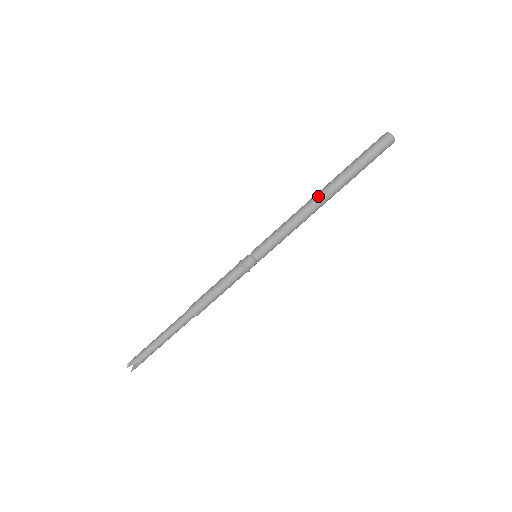
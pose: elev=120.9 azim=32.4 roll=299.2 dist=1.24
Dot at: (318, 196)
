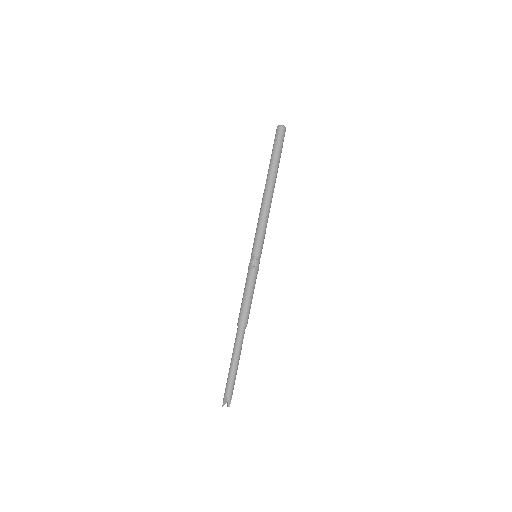
Dot at: (264, 189)
